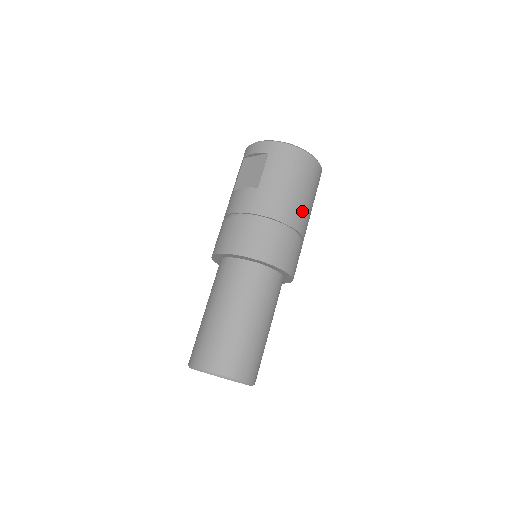
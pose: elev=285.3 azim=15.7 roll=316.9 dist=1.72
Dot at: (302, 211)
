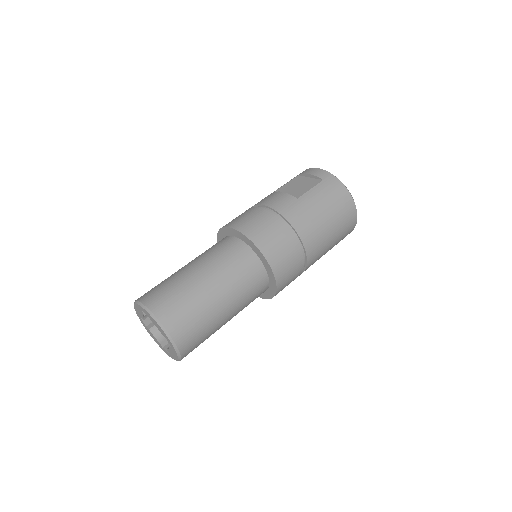
Dot at: (320, 243)
